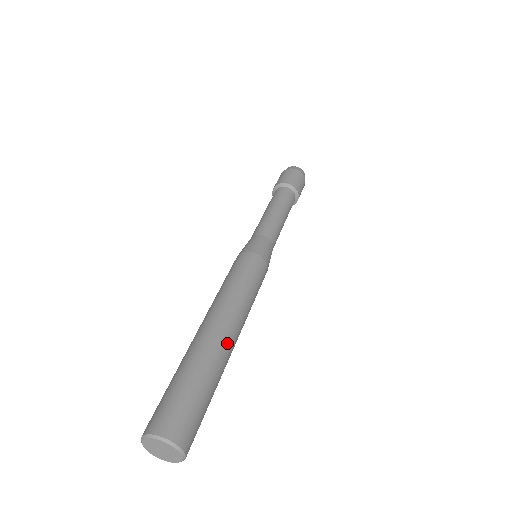
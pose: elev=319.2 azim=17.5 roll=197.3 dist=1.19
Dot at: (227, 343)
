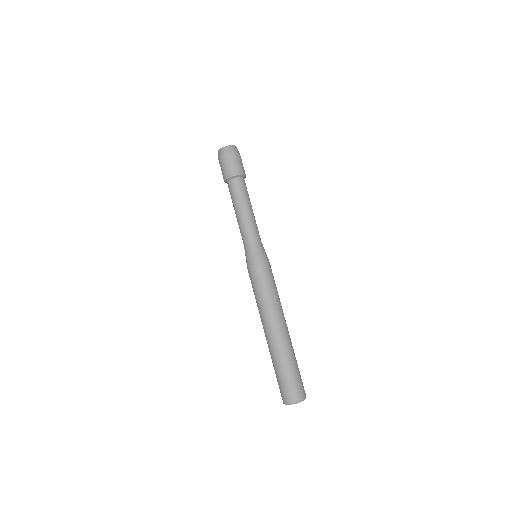
Dot at: (287, 335)
